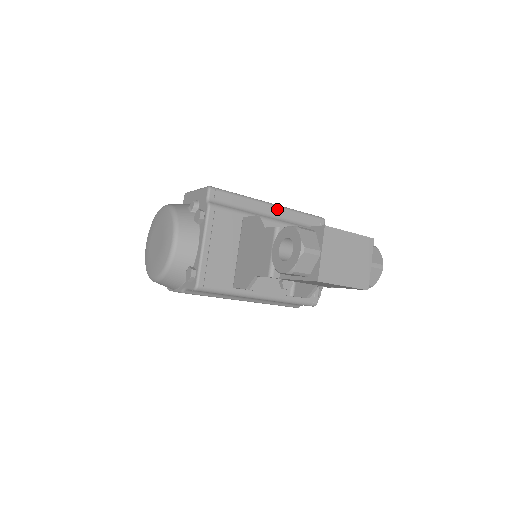
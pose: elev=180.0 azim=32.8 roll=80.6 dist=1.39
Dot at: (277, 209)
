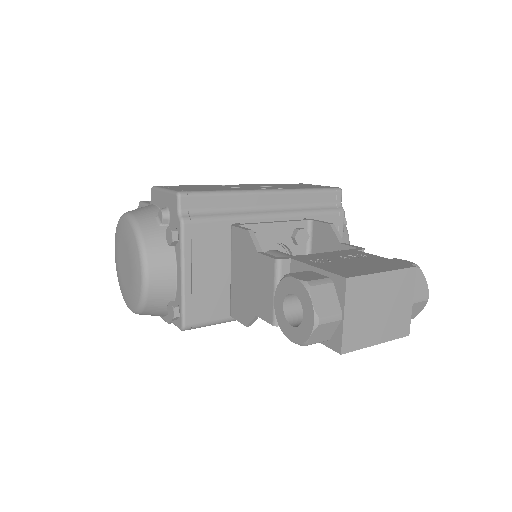
Dot at: (277, 196)
